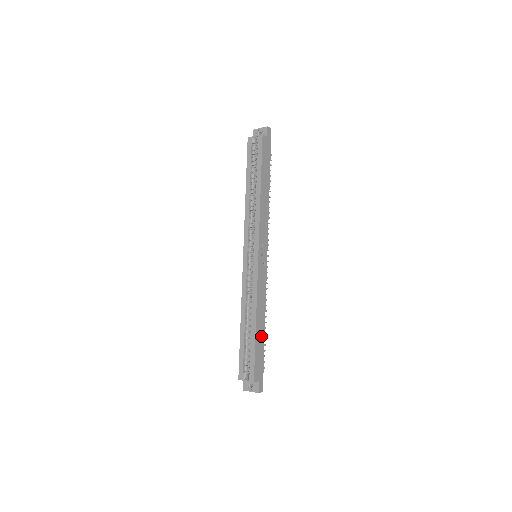
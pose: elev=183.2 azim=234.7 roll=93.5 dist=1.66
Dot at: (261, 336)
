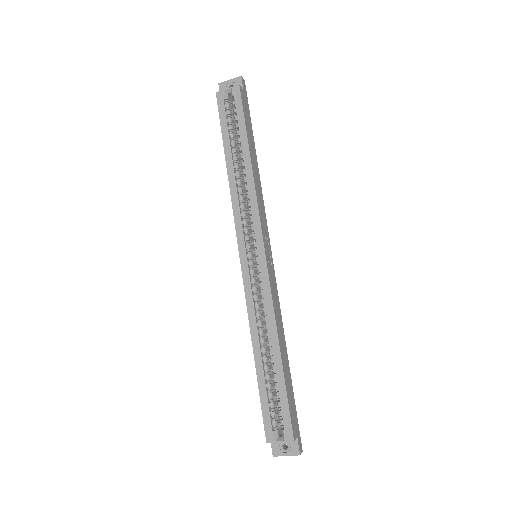
Dot at: (287, 369)
